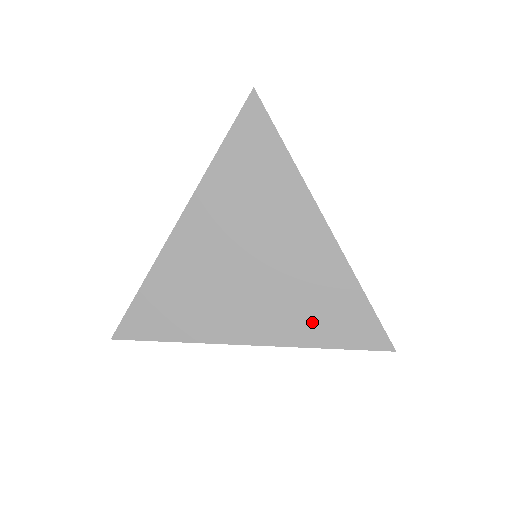
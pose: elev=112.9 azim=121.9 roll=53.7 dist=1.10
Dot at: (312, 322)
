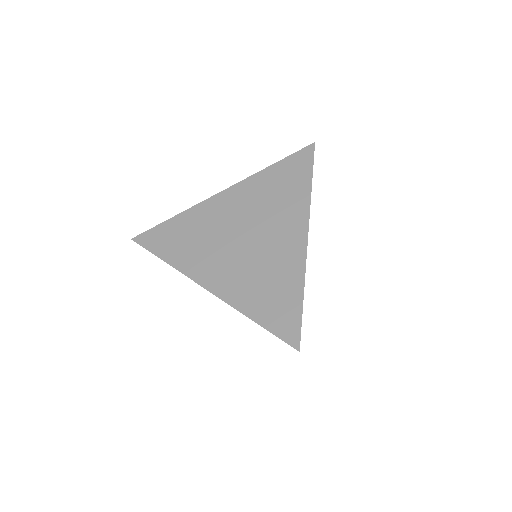
Dot at: (256, 296)
